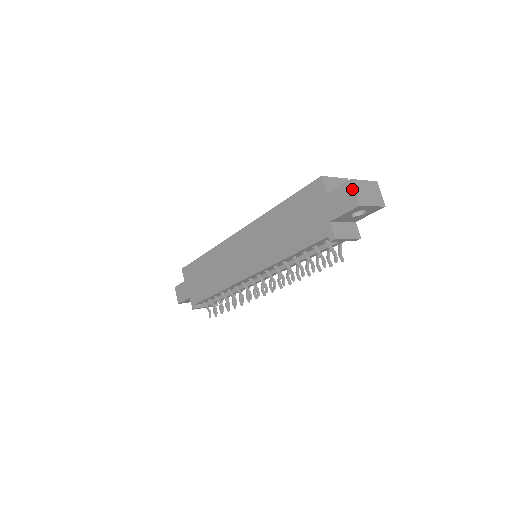
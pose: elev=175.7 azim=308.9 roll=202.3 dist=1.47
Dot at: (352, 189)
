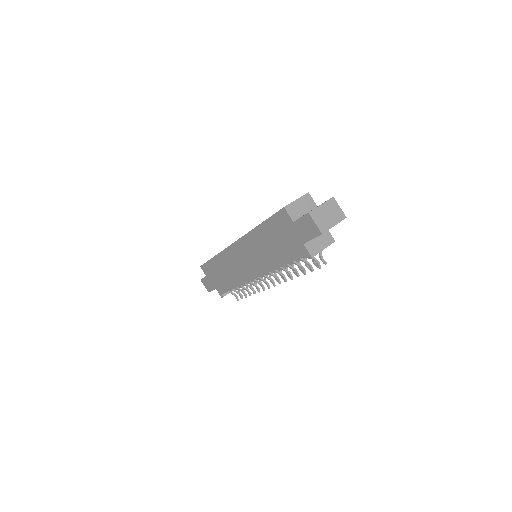
Dot at: (312, 221)
